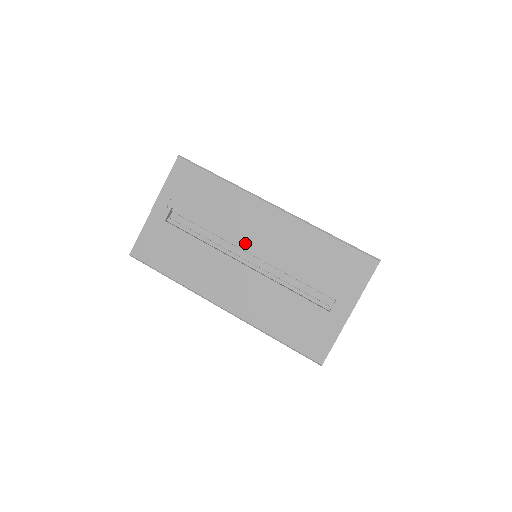
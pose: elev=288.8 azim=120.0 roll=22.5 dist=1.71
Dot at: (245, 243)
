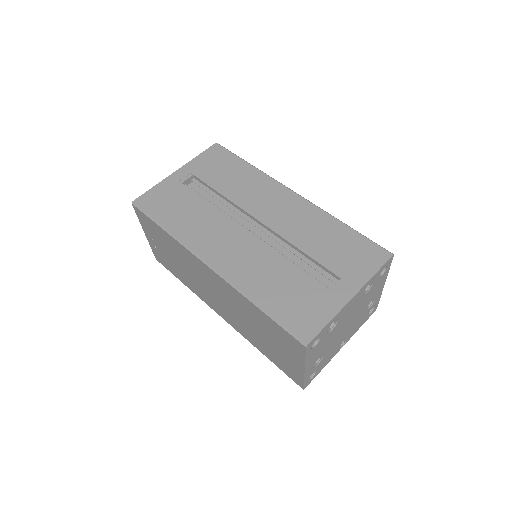
Dot at: (255, 214)
